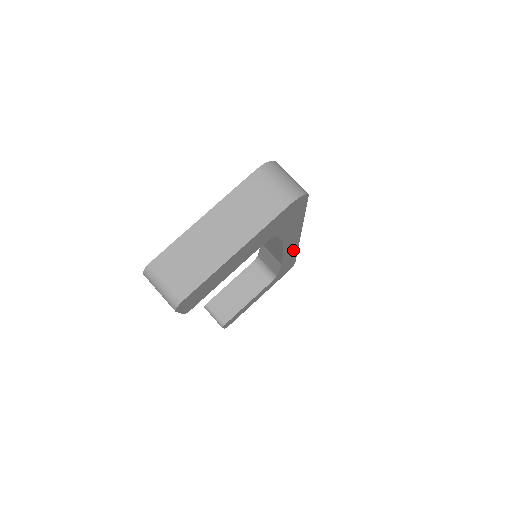
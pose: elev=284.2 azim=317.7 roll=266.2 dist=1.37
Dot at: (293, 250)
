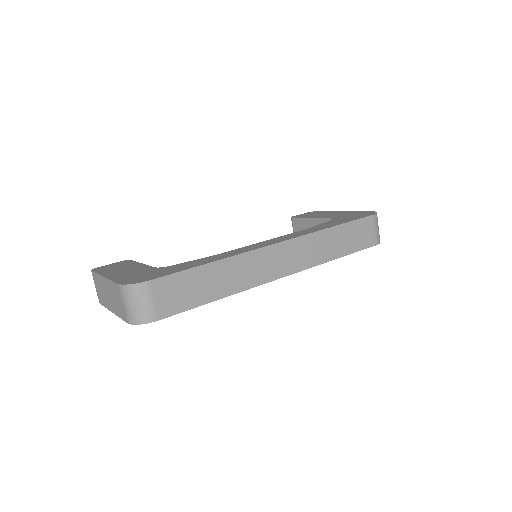
Dot at: occluded
